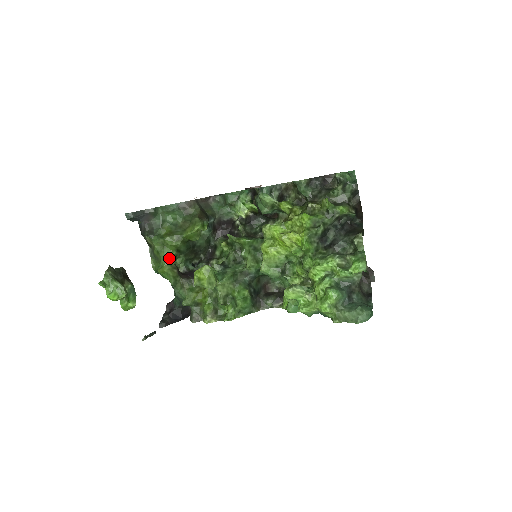
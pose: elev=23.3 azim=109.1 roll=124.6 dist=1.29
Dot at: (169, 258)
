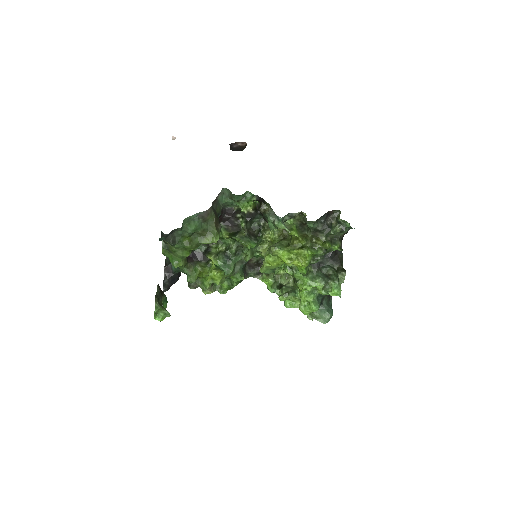
Dot at: (185, 257)
